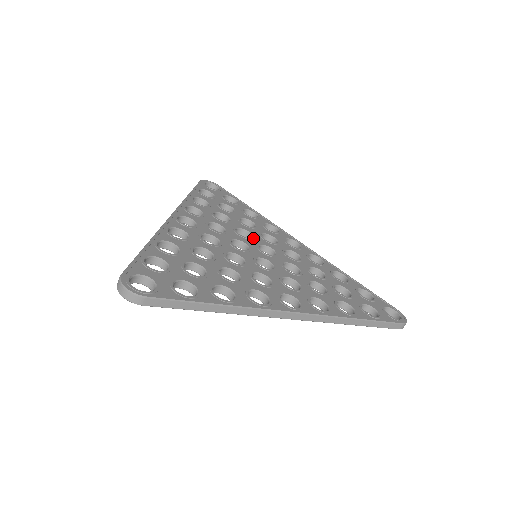
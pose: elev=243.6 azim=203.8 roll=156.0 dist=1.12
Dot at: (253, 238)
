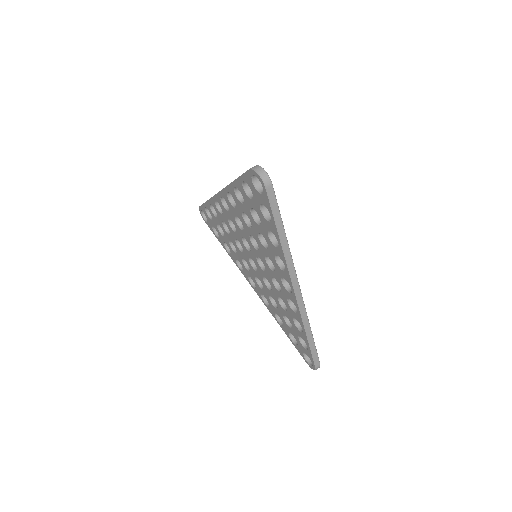
Dot at: occluded
